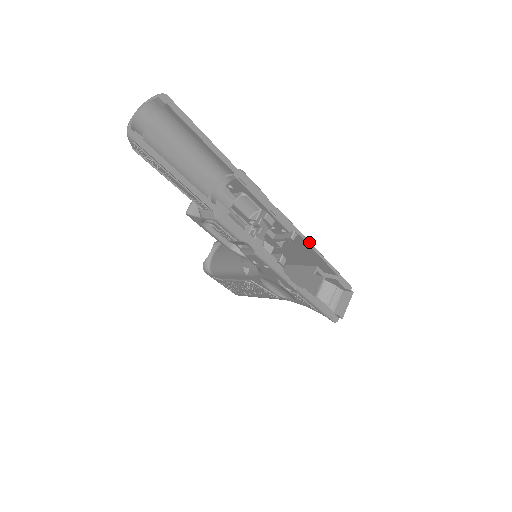
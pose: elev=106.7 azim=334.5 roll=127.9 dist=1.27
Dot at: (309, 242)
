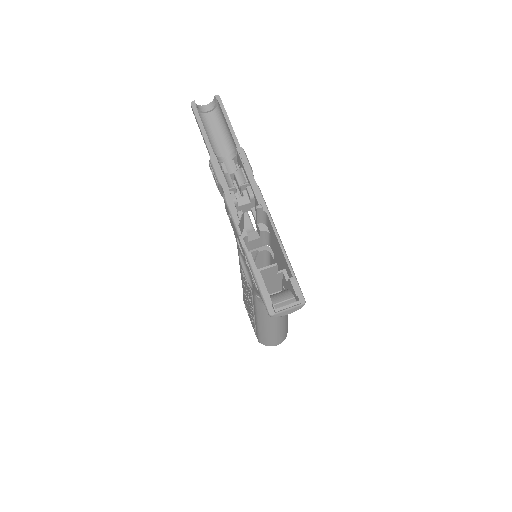
Dot at: (274, 226)
